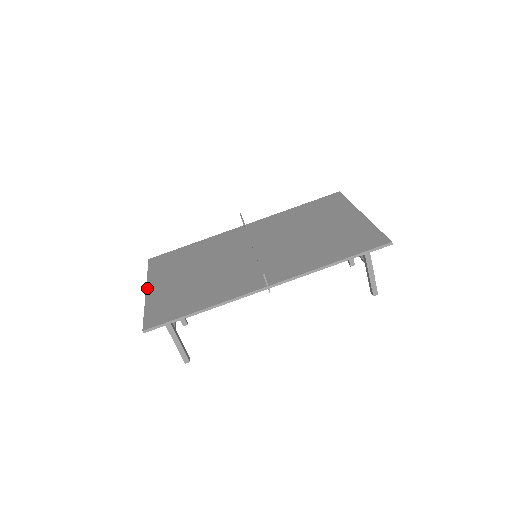
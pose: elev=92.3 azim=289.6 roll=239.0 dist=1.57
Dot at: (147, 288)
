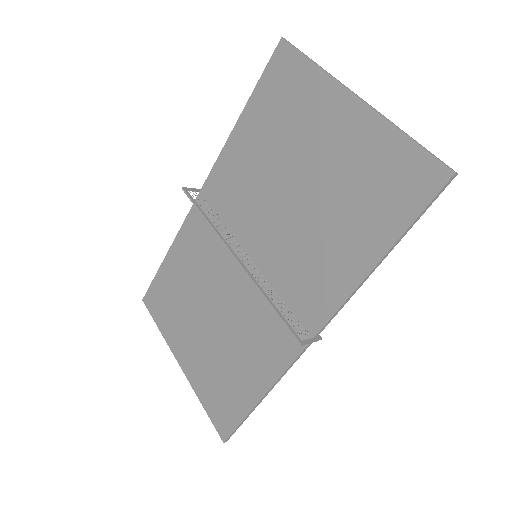
Dot at: (178, 361)
